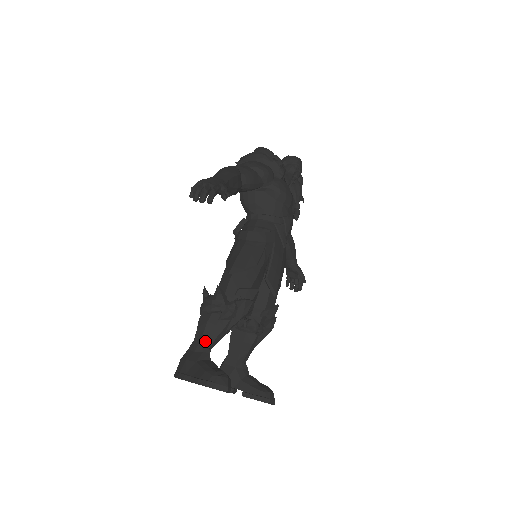
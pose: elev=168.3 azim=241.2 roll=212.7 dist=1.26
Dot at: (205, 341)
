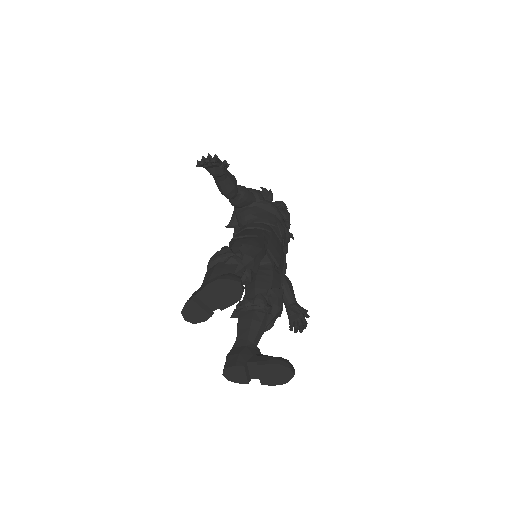
Dot at: occluded
